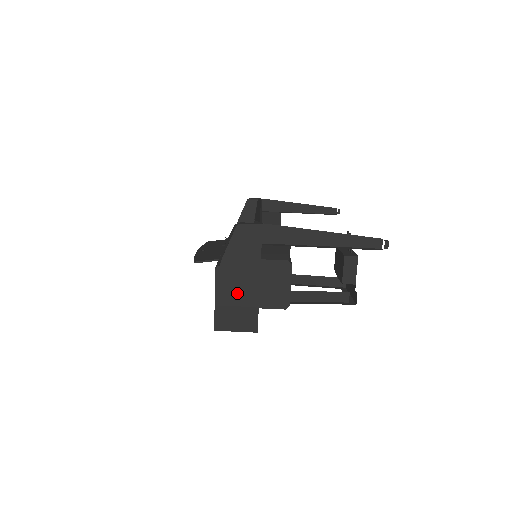
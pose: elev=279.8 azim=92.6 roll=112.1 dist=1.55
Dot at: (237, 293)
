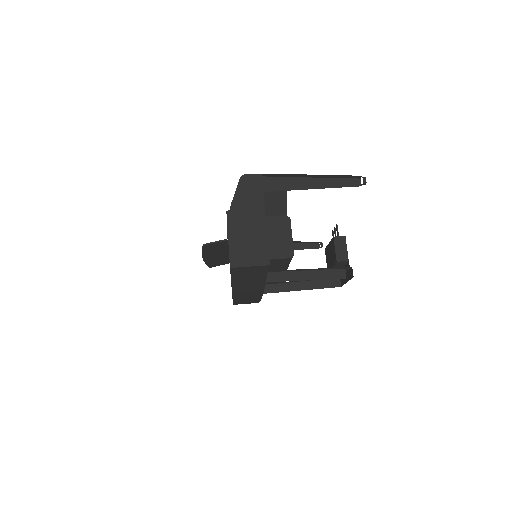
Dot at: (247, 231)
